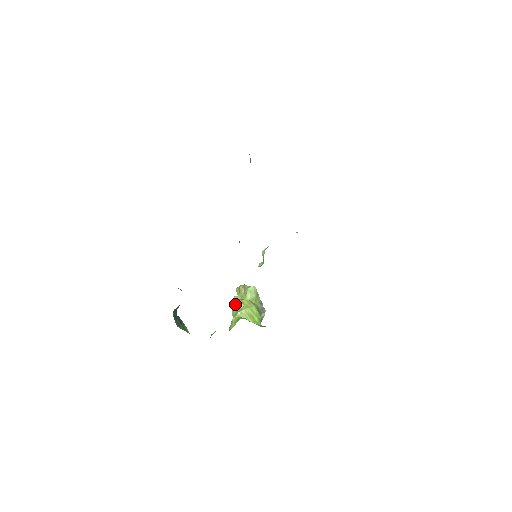
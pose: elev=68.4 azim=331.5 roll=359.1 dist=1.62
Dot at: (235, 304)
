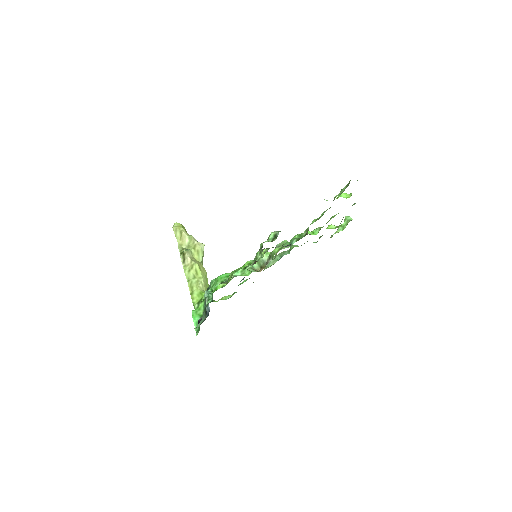
Dot at: (192, 266)
